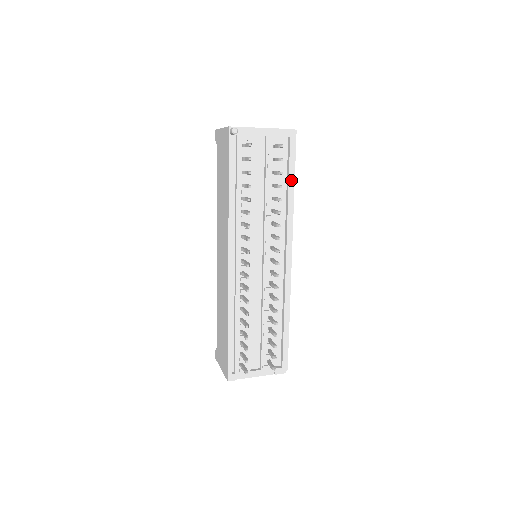
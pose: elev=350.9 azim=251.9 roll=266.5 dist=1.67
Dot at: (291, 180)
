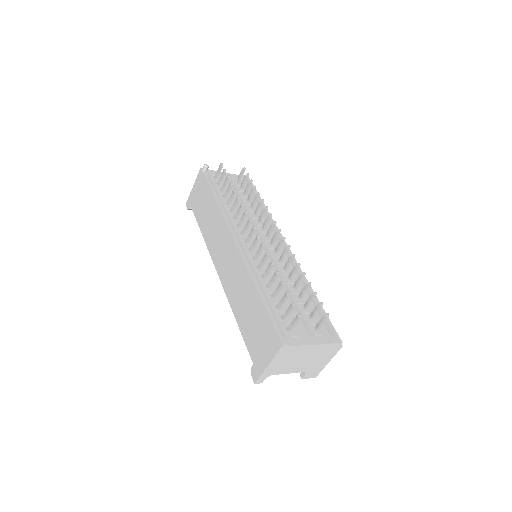
Dot at: occluded
